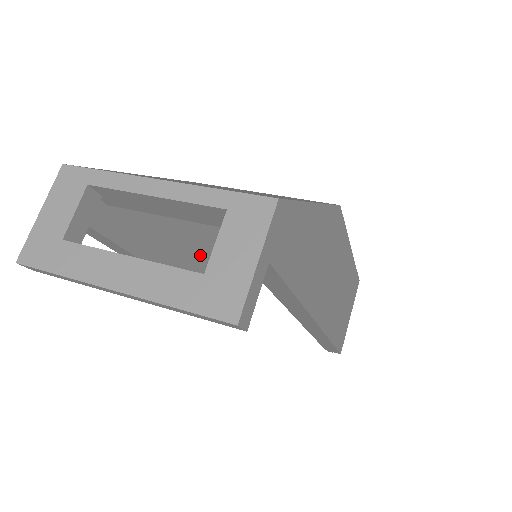
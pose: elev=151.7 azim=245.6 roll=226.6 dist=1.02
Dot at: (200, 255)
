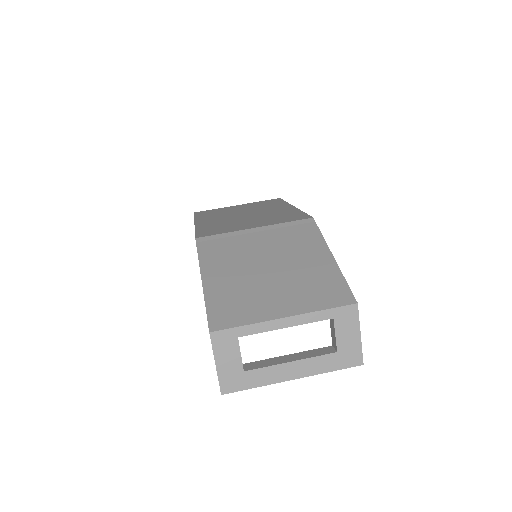
Dot at: occluded
